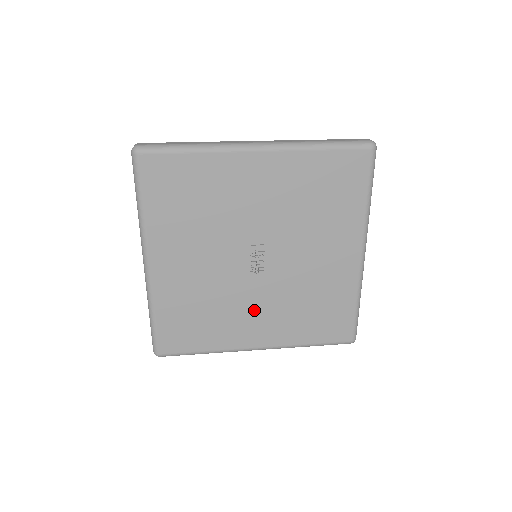
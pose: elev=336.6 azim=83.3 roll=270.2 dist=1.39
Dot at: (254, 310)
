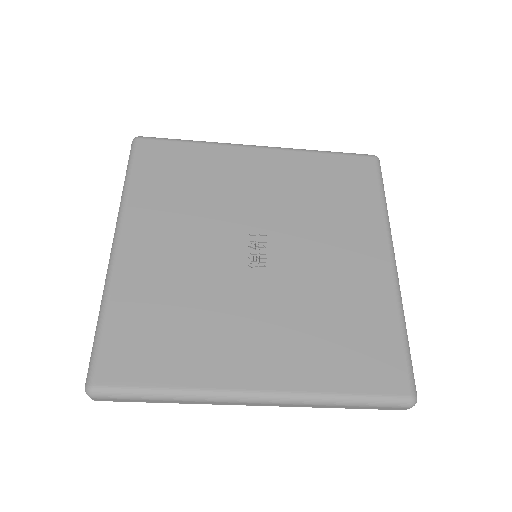
Dot at: (252, 323)
